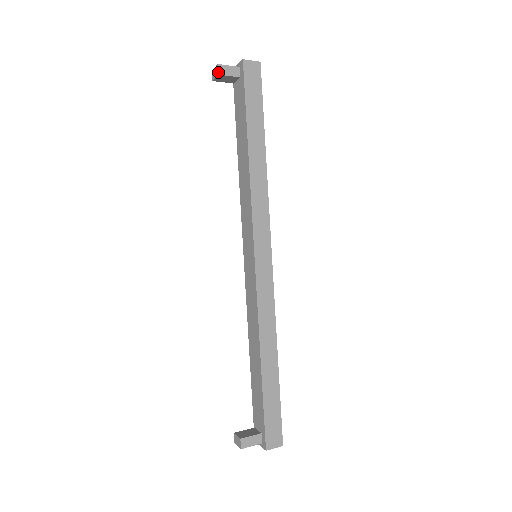
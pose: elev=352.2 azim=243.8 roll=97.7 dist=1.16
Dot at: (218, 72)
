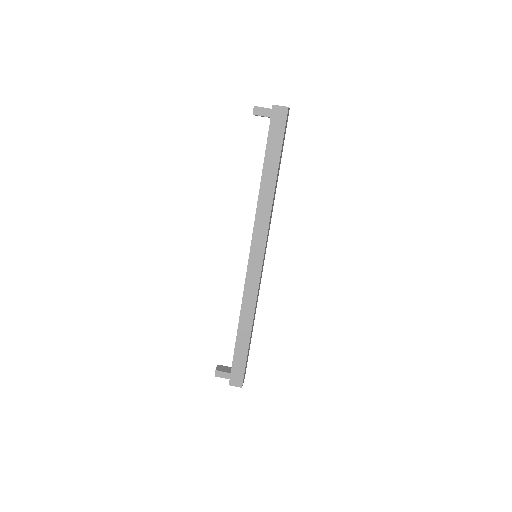
Dot at: (253, 112)
